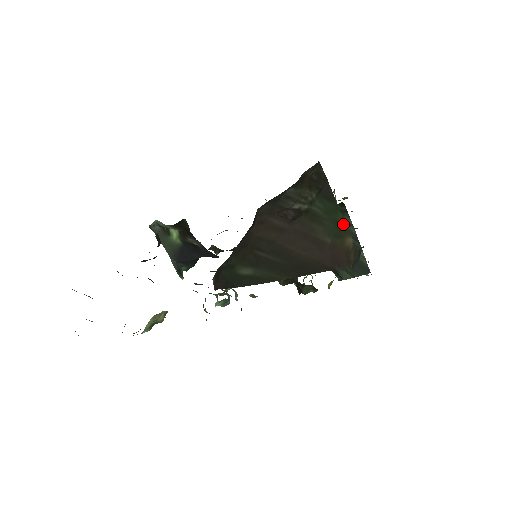
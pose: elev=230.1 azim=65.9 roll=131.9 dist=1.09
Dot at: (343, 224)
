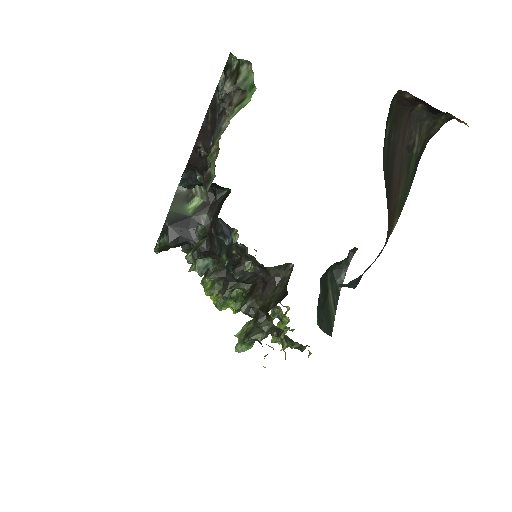
Dot at: (404, 203)
